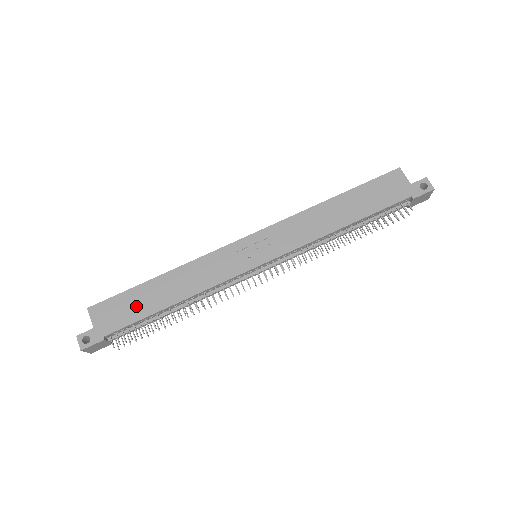
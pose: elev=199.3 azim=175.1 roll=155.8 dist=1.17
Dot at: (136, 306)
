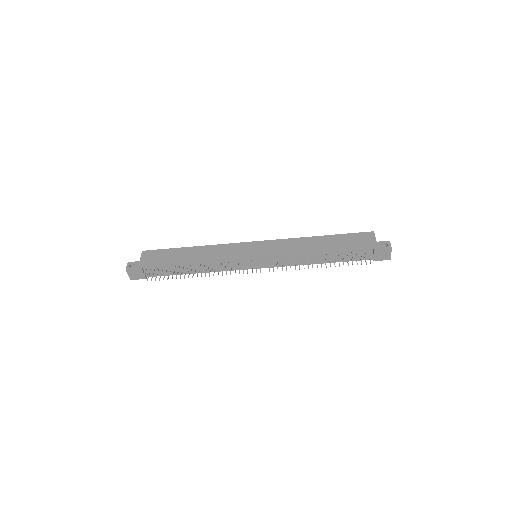
Dot at: (169, 257)
